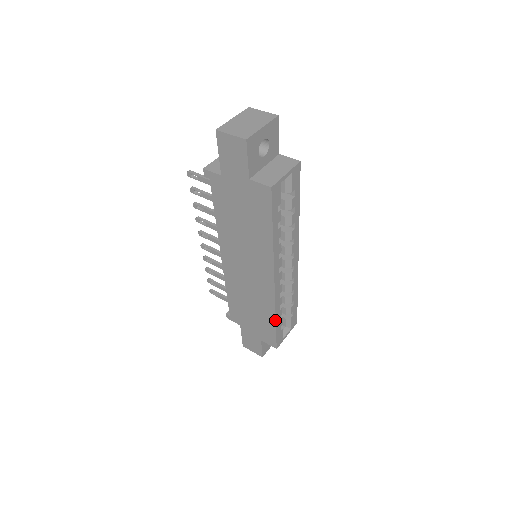
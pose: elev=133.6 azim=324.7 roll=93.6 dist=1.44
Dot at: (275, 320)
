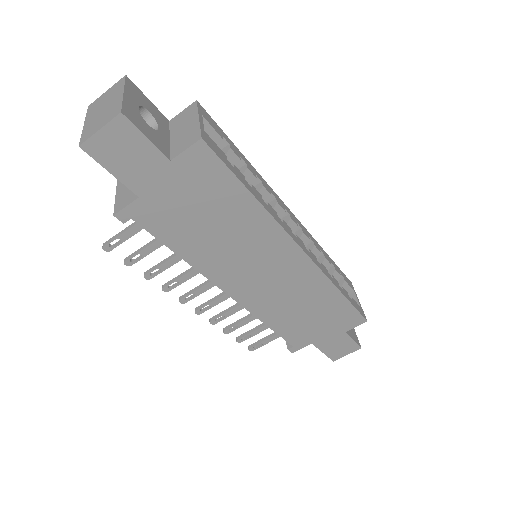
Dot at: (340, 292)
